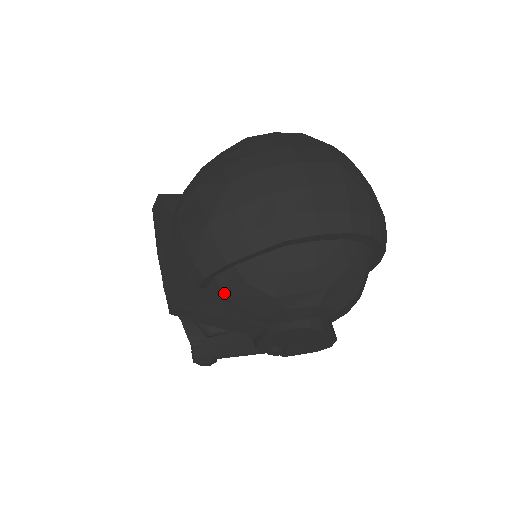
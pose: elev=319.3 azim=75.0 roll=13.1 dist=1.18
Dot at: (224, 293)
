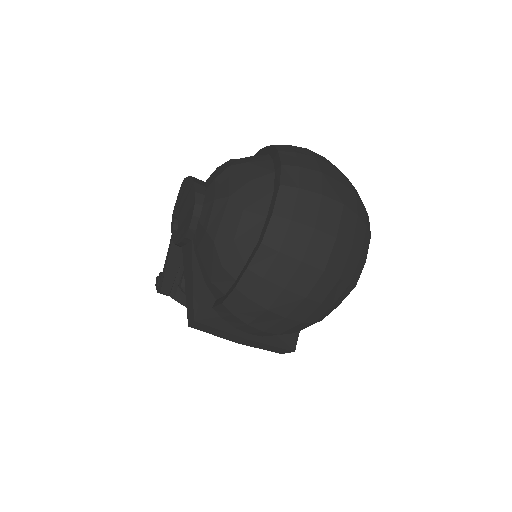
Dot at: occluded
